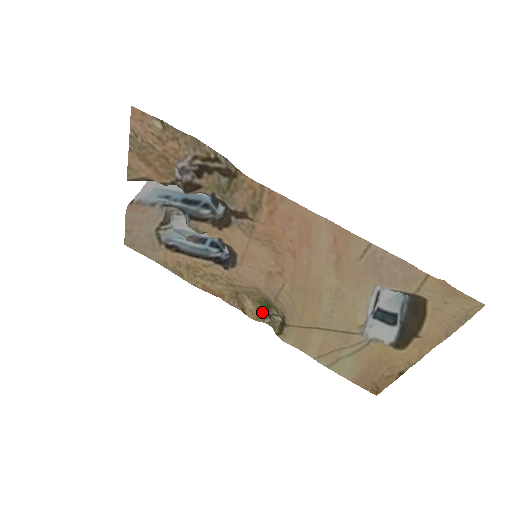
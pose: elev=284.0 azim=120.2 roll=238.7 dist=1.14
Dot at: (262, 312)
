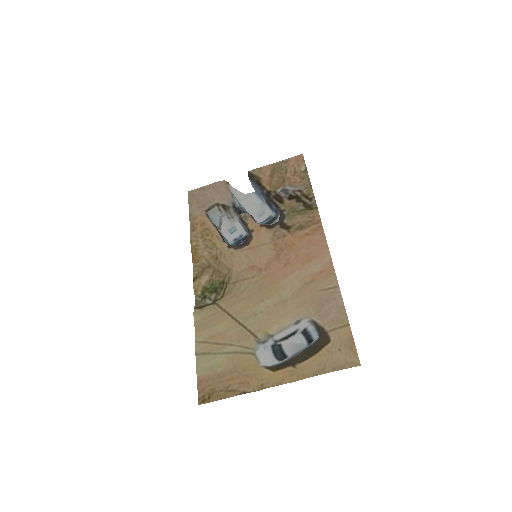
Dot at: (203, 292)
